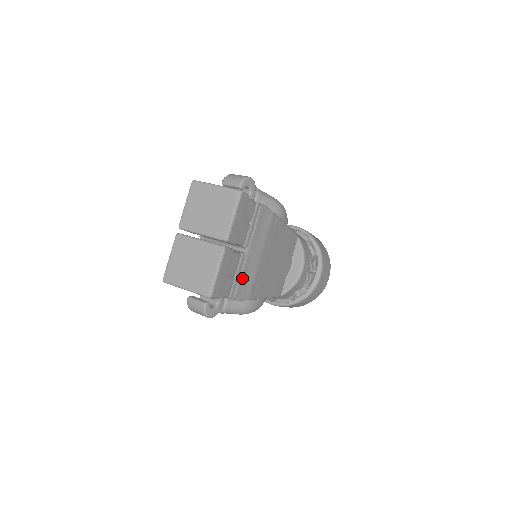
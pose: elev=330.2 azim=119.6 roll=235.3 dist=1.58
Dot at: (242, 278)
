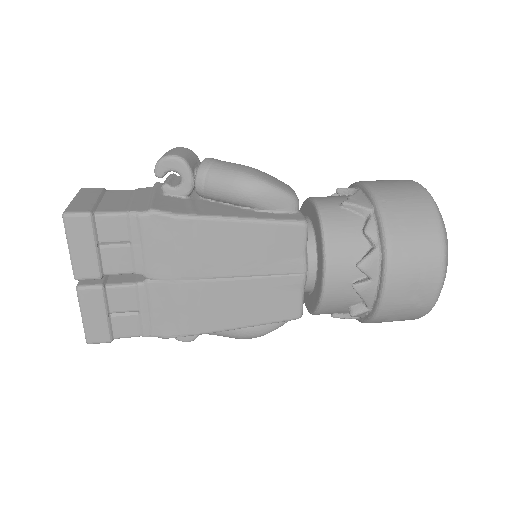
Dot at: (155, 312)
